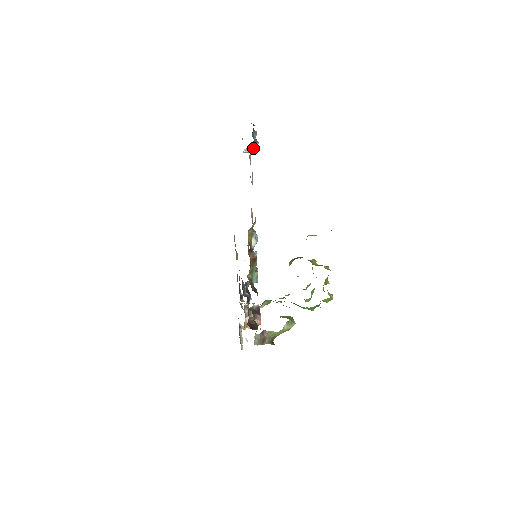
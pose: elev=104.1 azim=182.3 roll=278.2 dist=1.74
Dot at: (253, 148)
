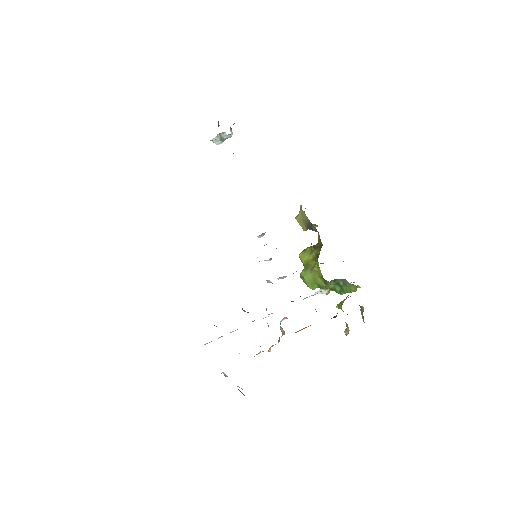
Dot at: occluded
